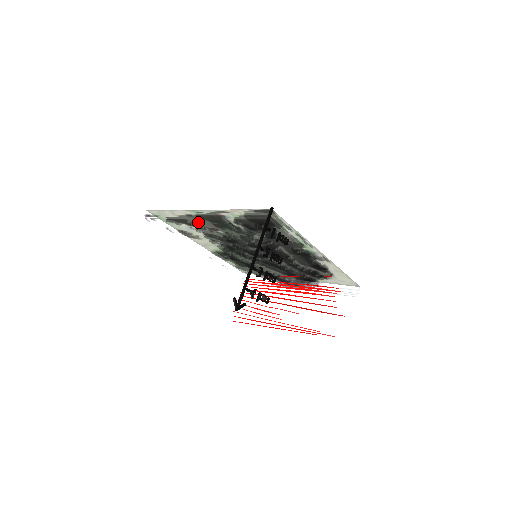
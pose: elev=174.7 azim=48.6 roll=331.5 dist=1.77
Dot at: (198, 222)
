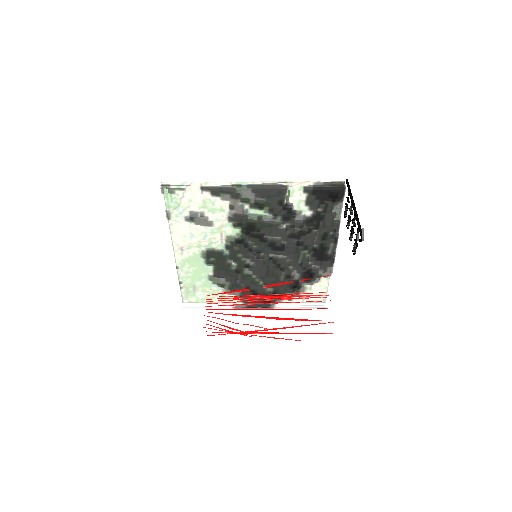
Dot at: (253, 191)
